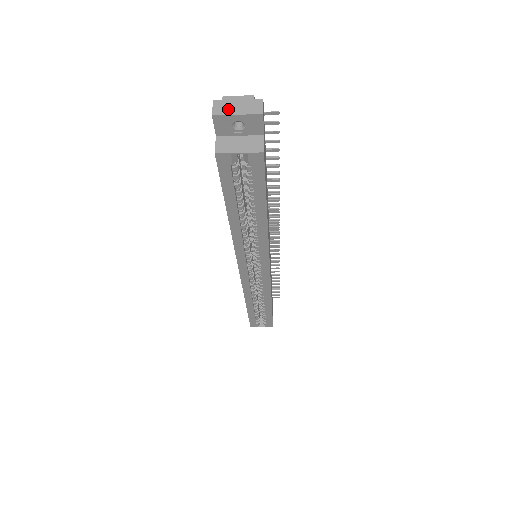
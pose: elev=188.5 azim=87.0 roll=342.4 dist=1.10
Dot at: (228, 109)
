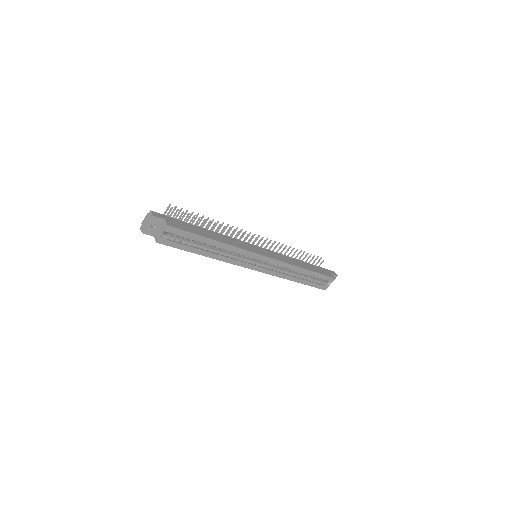
Dot at: (144, 226)
